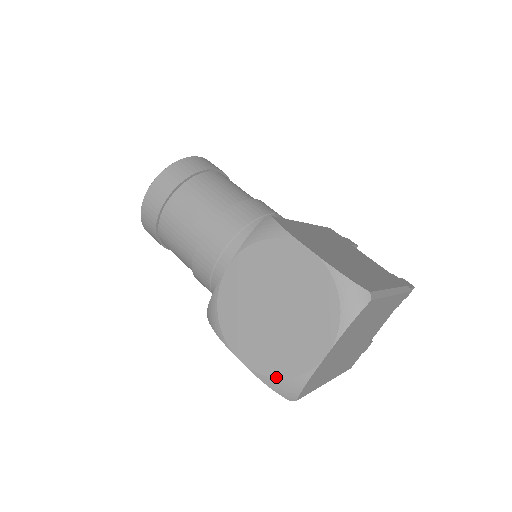
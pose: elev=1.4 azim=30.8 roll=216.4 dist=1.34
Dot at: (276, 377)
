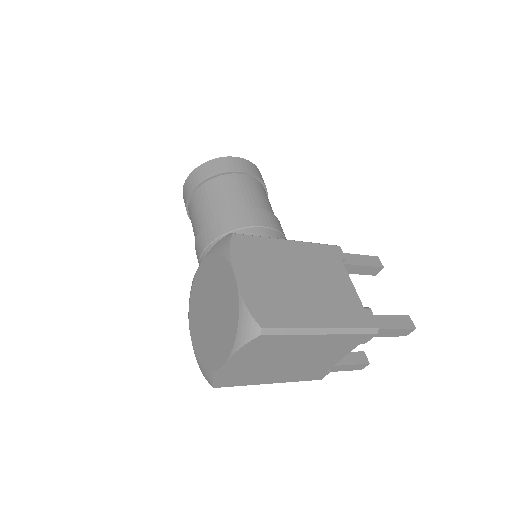
Dot at: (202, 364)
